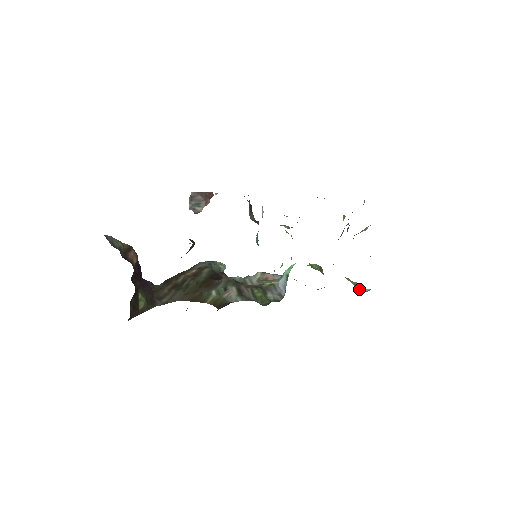
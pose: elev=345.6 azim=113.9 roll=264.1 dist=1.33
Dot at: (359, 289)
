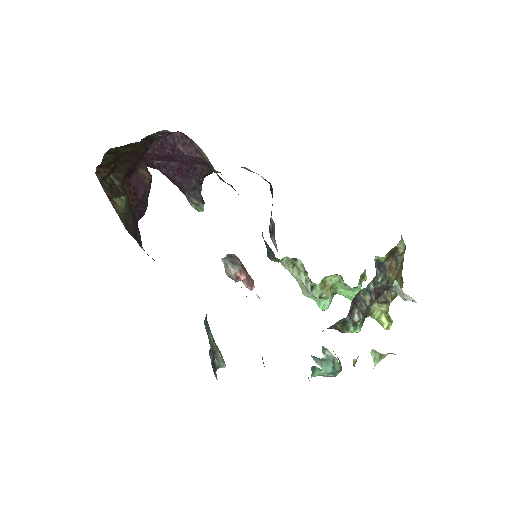
Dot at: occluded
